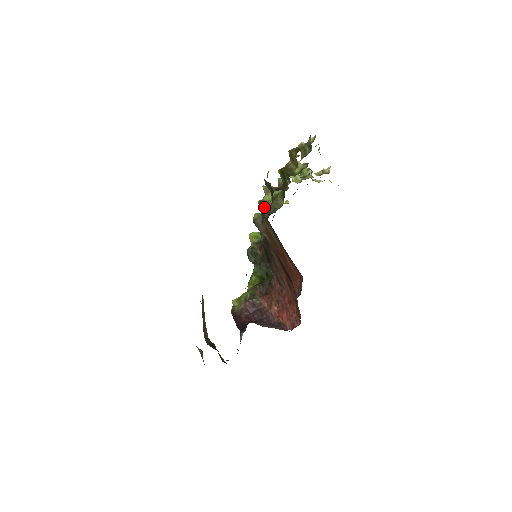
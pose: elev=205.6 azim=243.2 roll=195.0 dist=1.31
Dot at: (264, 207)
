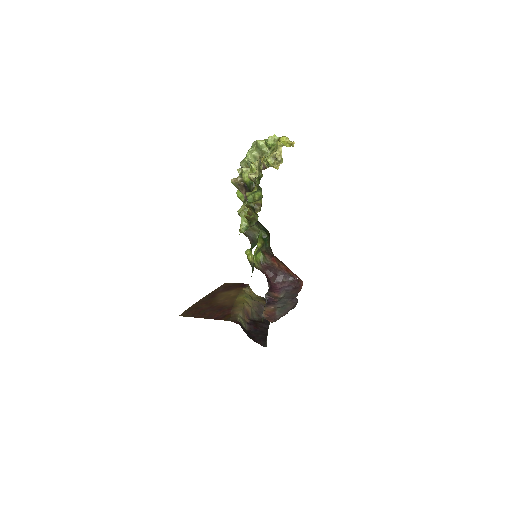
Dot at: (250, 262)
